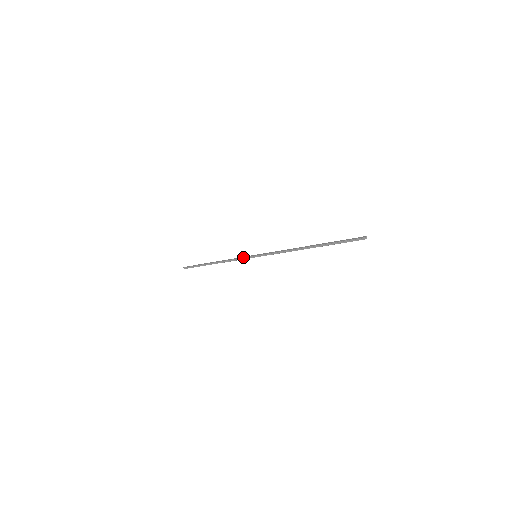
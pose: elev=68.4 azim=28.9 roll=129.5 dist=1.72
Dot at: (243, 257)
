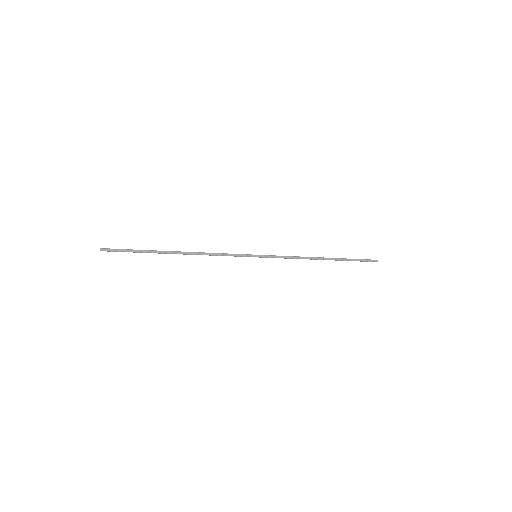
Dot at: (237, 256)
